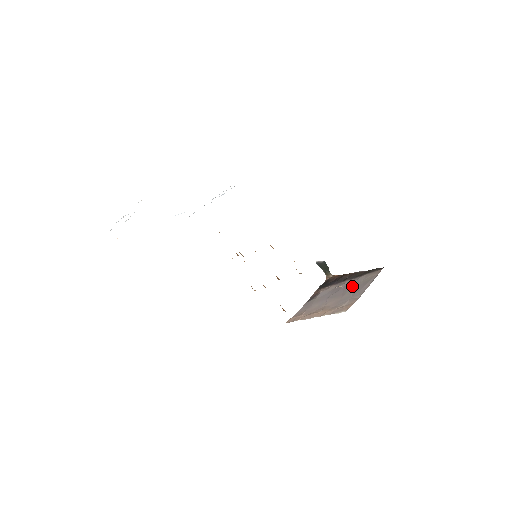
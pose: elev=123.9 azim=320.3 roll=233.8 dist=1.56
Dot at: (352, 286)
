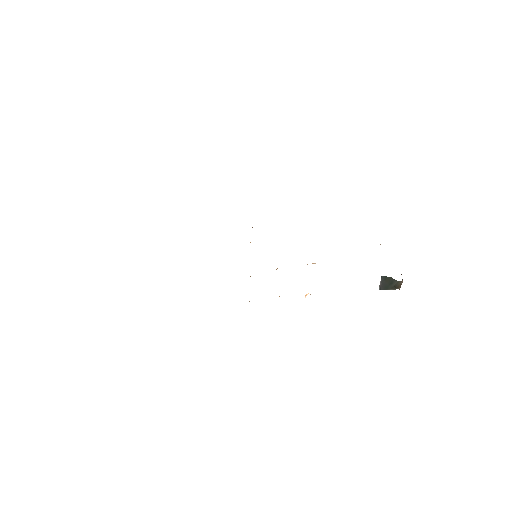
Dot at: occluded
